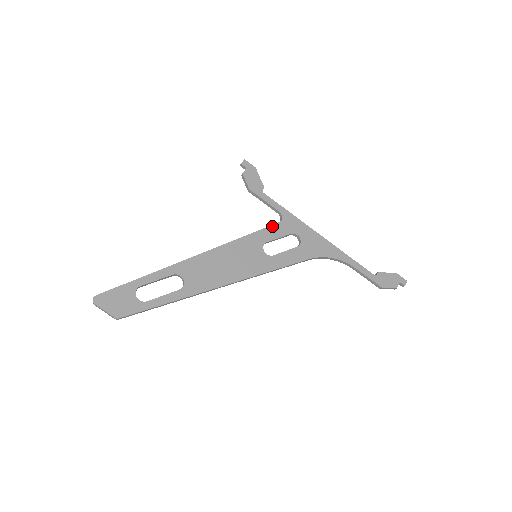
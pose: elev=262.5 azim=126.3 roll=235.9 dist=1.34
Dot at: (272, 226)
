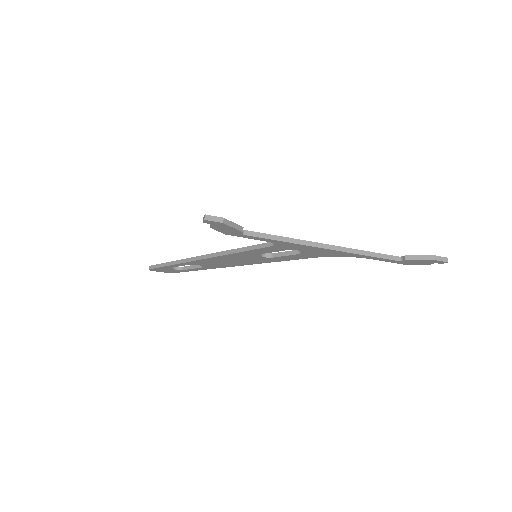
Dot at: (265, 248)
